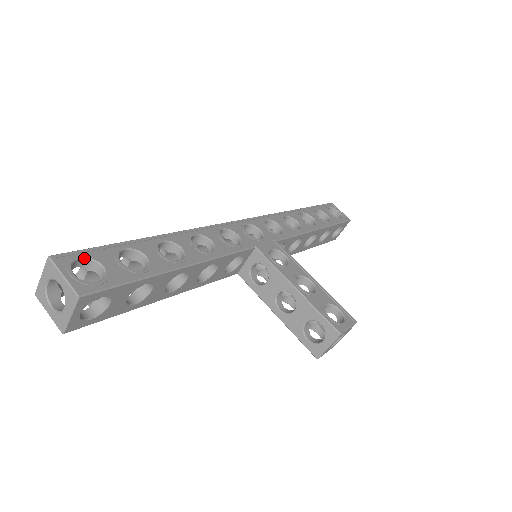
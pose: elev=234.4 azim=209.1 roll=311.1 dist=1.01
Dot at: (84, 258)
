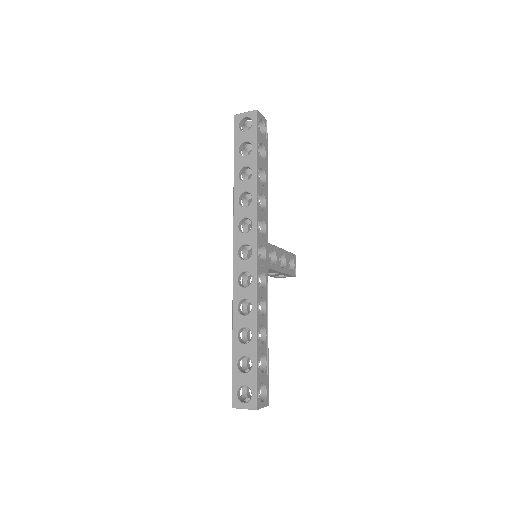
Dot at: (259, 392)
